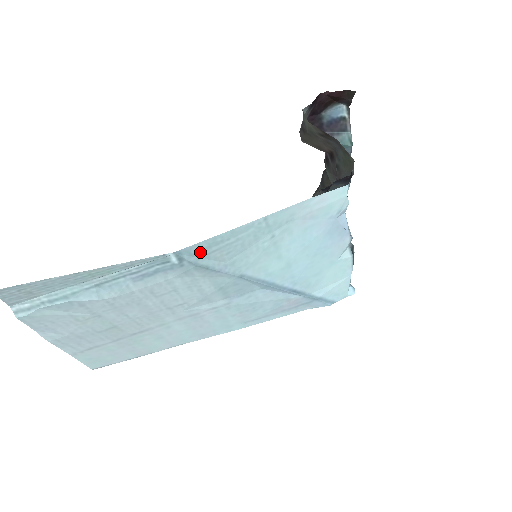
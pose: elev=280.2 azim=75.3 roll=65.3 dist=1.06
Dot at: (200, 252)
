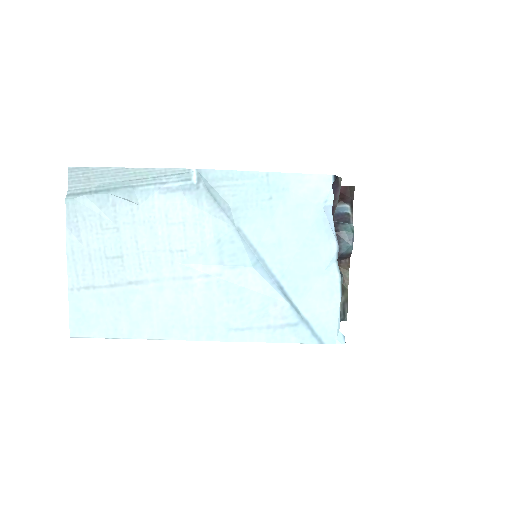
Dot at: (214, 181)
